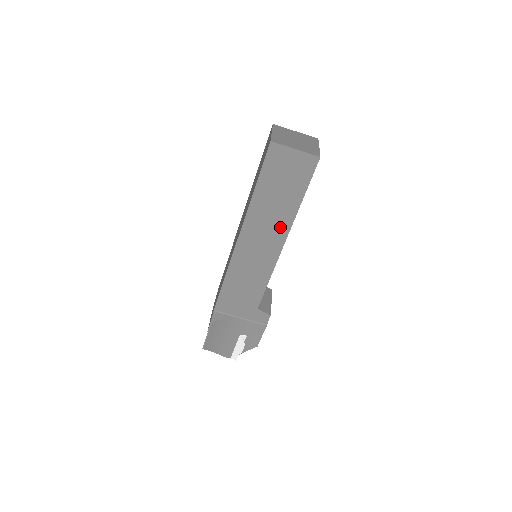
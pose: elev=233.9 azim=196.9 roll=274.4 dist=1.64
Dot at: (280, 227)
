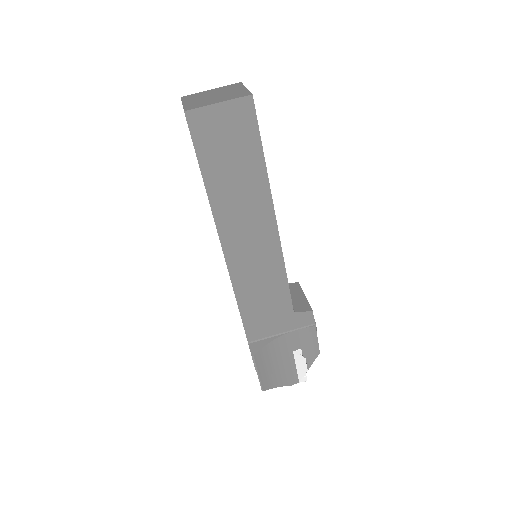
Dot at: (259, 206)
